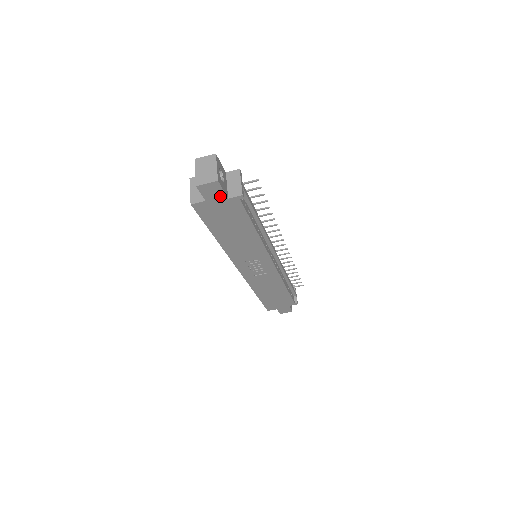
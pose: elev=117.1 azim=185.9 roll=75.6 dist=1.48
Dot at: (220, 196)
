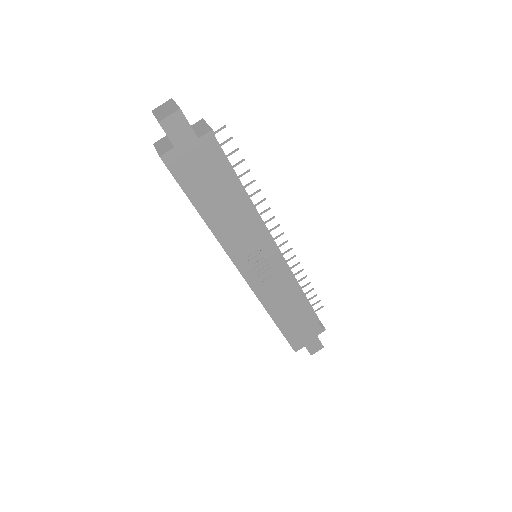
Dot at: (188, 136)
